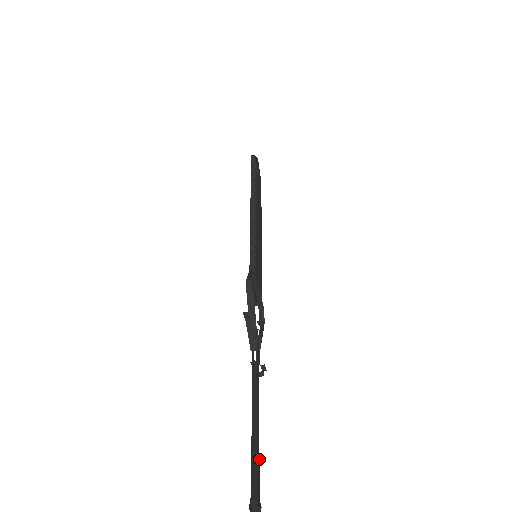
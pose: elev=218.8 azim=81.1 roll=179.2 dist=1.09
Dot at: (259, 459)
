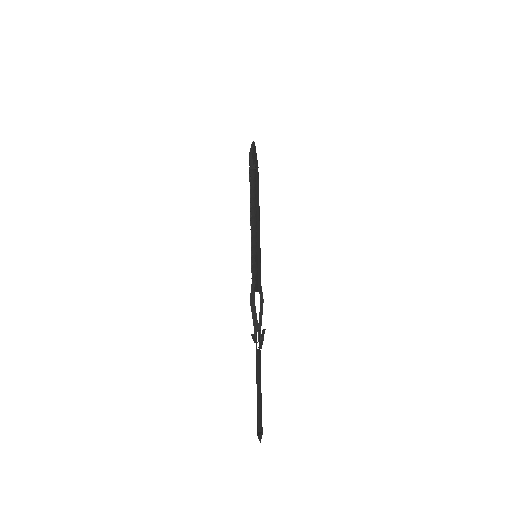
Dot at: (261, 405)
